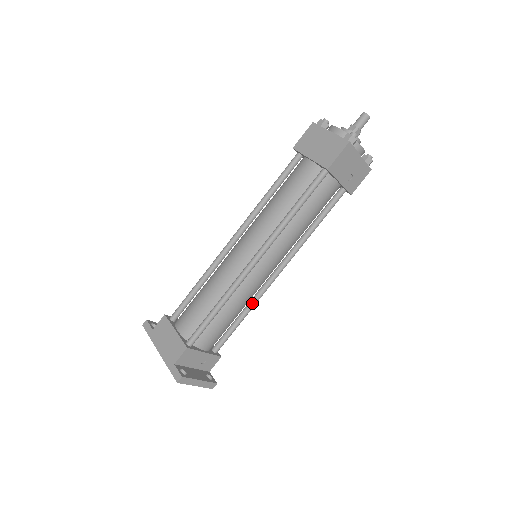
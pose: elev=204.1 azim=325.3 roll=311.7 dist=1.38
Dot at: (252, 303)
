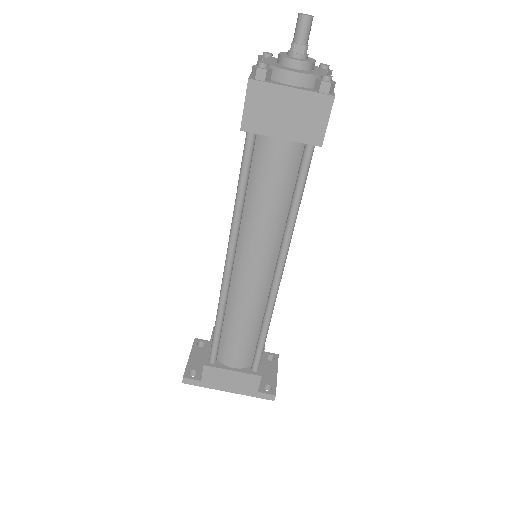
Dot at: occluded
